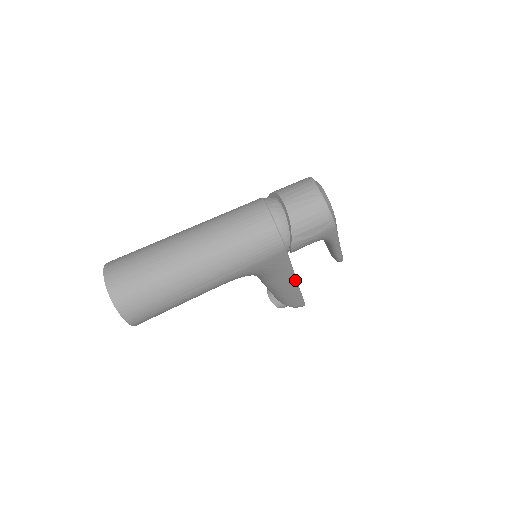
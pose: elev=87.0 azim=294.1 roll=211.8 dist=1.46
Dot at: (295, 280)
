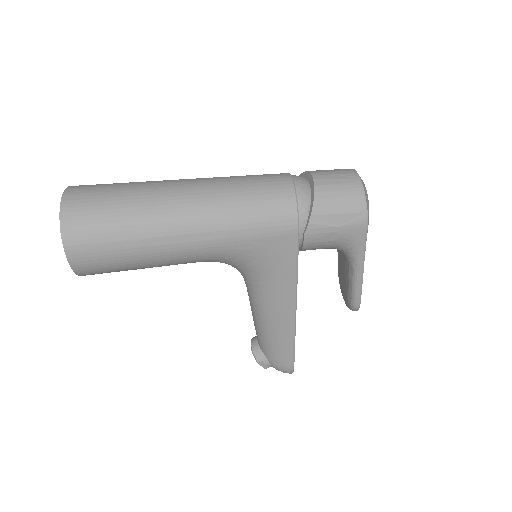
Dot at: (294, 305)
